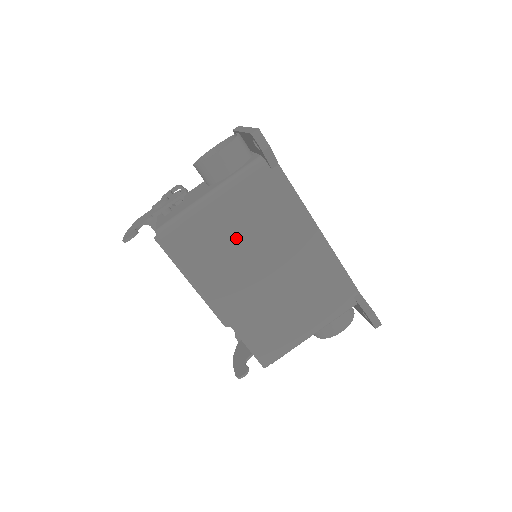
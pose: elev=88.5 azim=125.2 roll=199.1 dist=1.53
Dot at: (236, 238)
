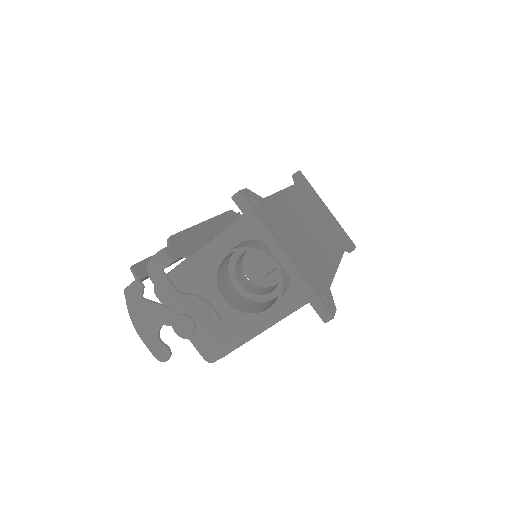
Dot at: occluded
